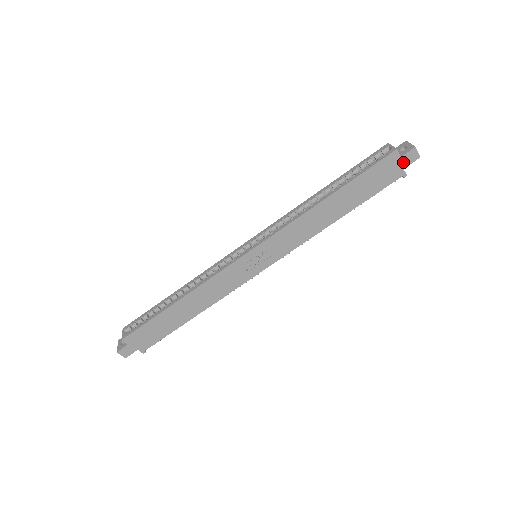
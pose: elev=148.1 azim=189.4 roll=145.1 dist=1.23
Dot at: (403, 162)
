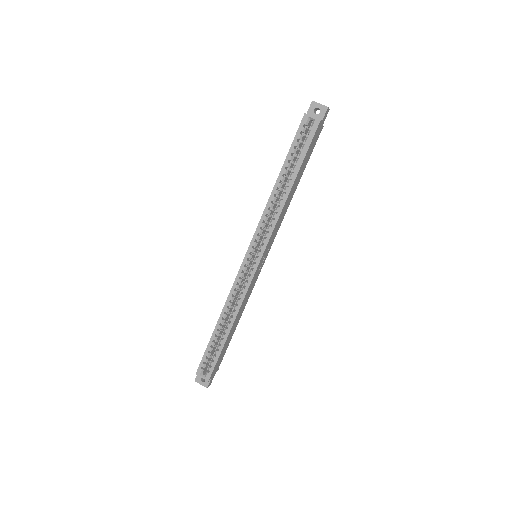
Dot at: (323, 122)
